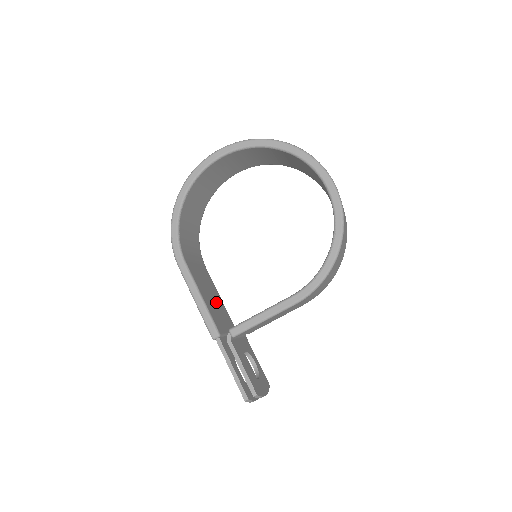
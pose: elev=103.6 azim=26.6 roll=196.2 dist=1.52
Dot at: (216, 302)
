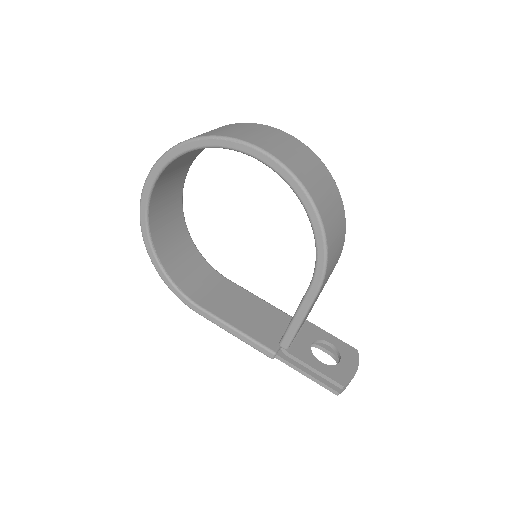
Dot at: (257, 313)
